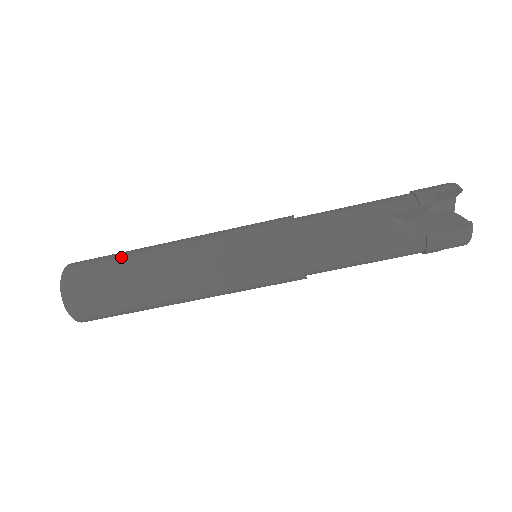
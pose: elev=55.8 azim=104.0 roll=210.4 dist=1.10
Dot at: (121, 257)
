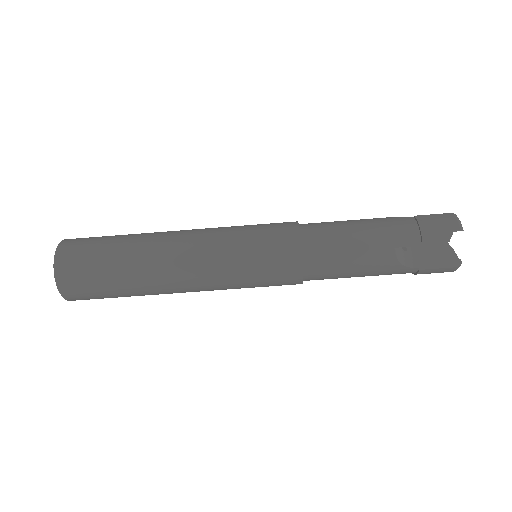
Dot at: (118, 253)
